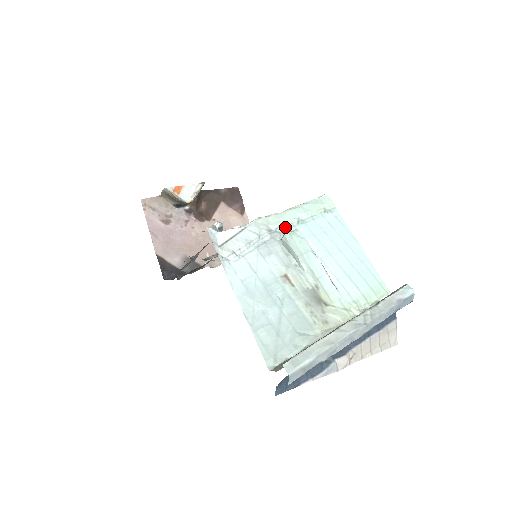
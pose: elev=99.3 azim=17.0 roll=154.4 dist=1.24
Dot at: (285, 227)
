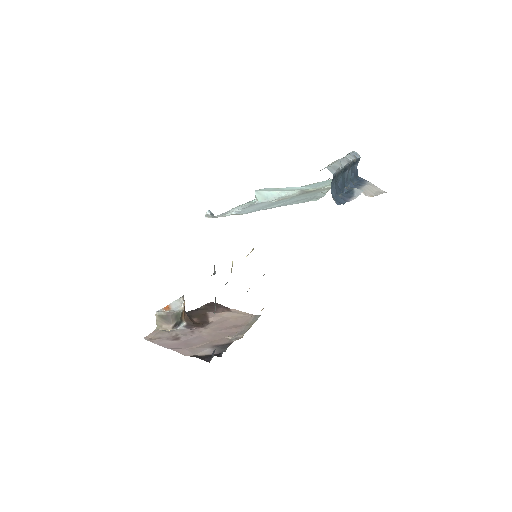
Dot at: occluded
